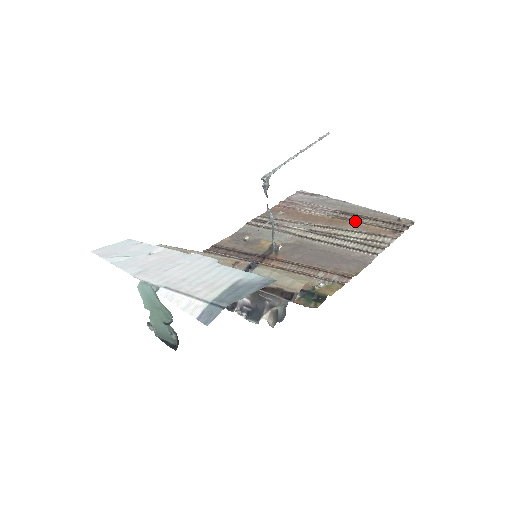
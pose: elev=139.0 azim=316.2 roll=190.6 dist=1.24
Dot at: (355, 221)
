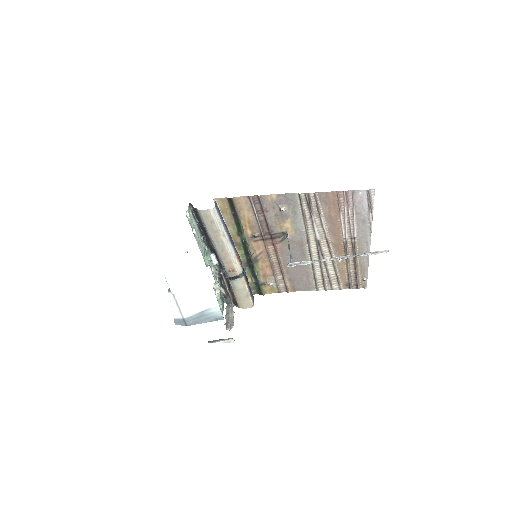
Dot at: (346, 259)
